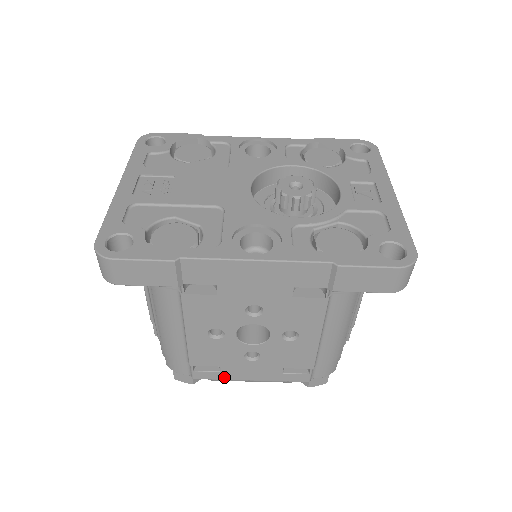
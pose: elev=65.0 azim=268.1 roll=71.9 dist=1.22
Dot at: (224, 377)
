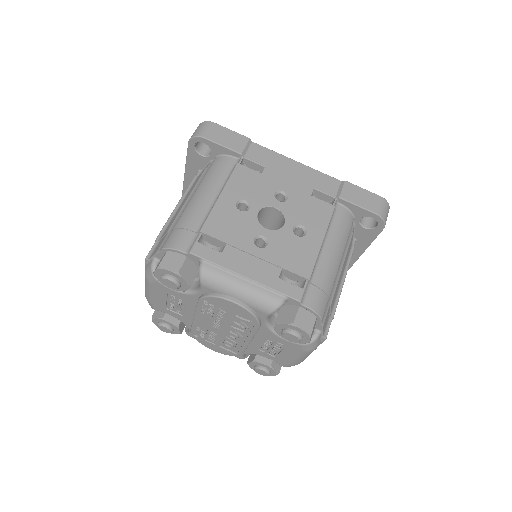
Dot at: (221, 262)
